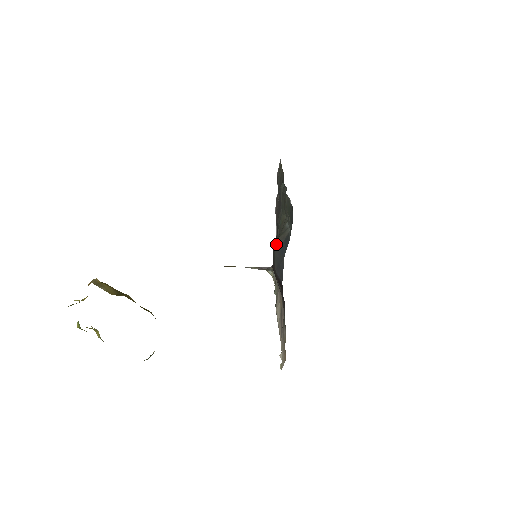
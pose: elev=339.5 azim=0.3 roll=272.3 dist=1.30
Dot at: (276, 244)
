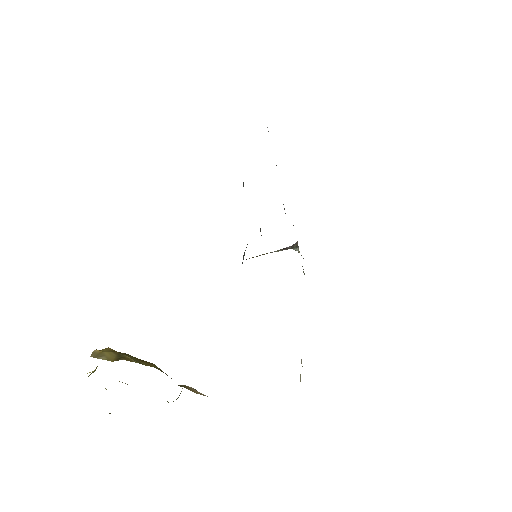
Dot at: occluded
